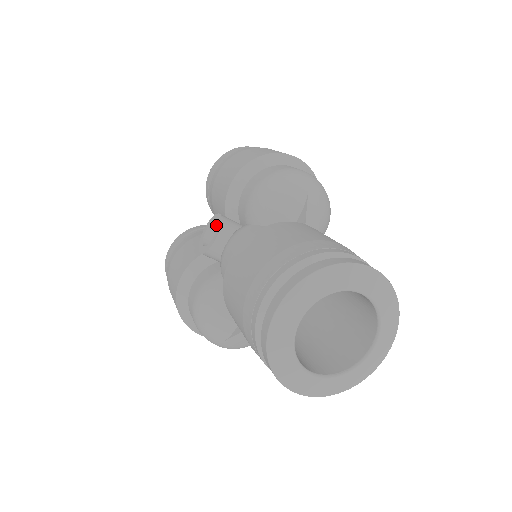
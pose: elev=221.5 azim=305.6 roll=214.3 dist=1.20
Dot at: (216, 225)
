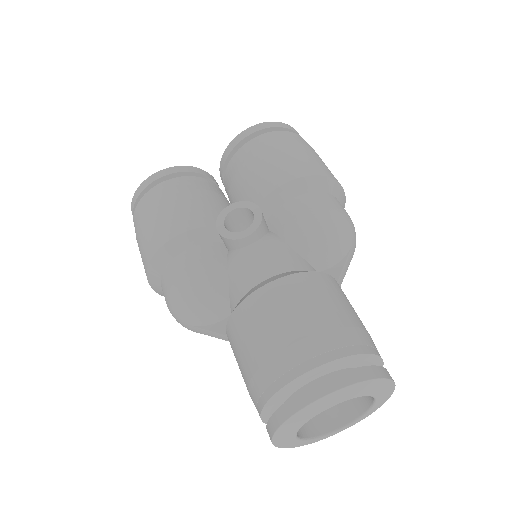
Dot at: (245, 211)
